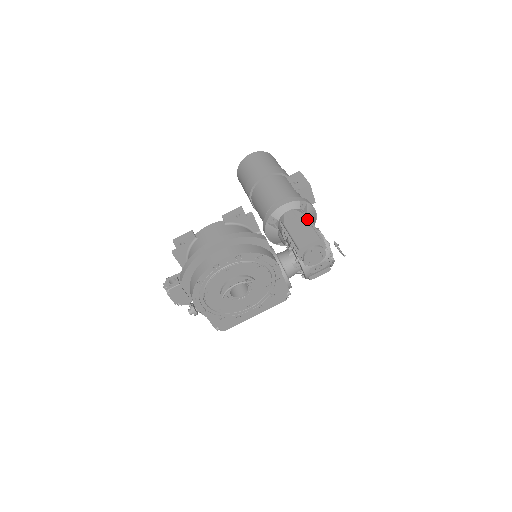
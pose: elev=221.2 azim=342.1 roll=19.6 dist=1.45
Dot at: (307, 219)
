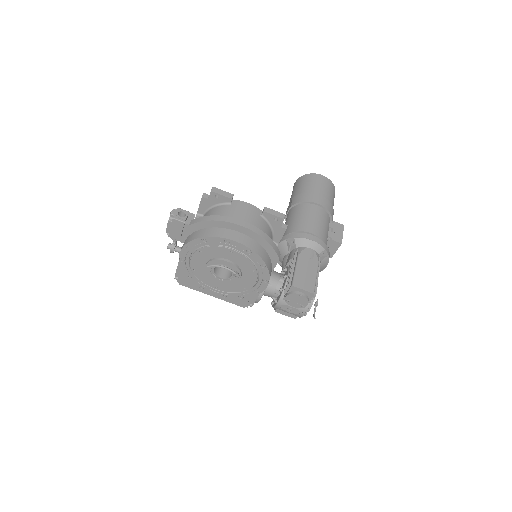
Dot at: (318, 269)
